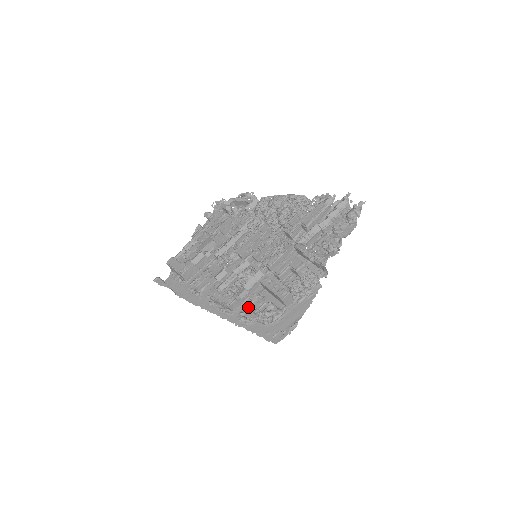
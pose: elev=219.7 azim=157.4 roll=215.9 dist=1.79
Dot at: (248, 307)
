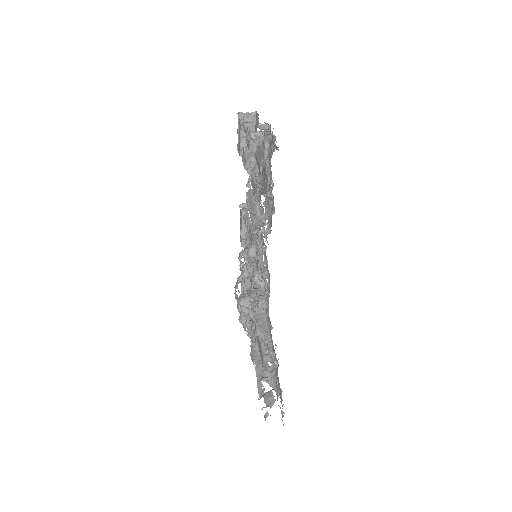
Dot at: occluded
